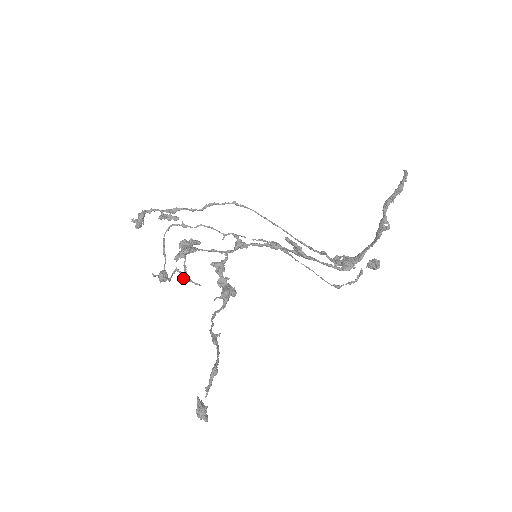
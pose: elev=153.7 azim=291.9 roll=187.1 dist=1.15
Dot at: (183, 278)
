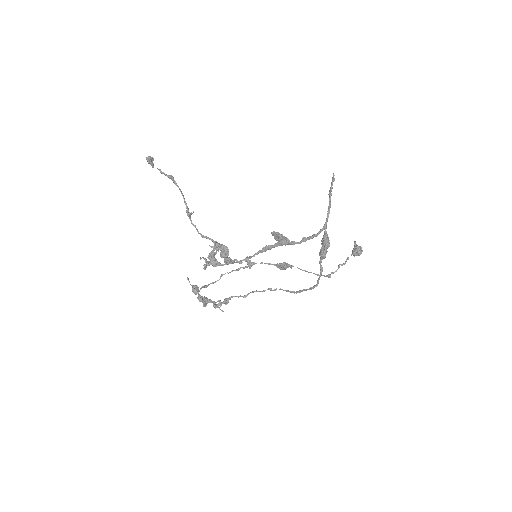
Dot at: (200, 257)
